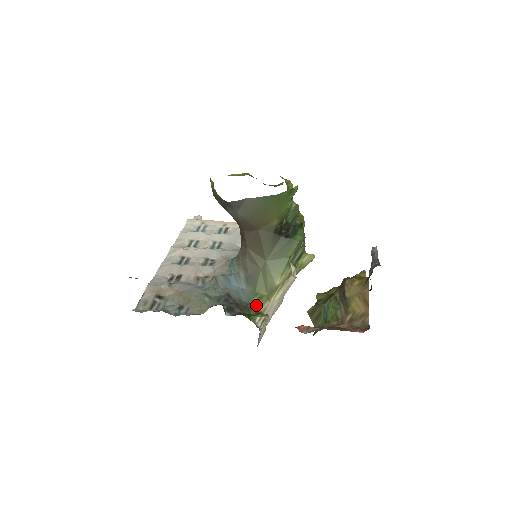
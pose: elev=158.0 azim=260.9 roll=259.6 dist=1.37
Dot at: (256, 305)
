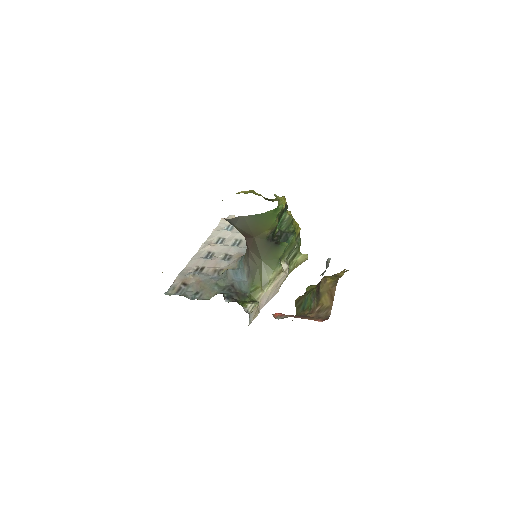
Dot at: (252, 294)
